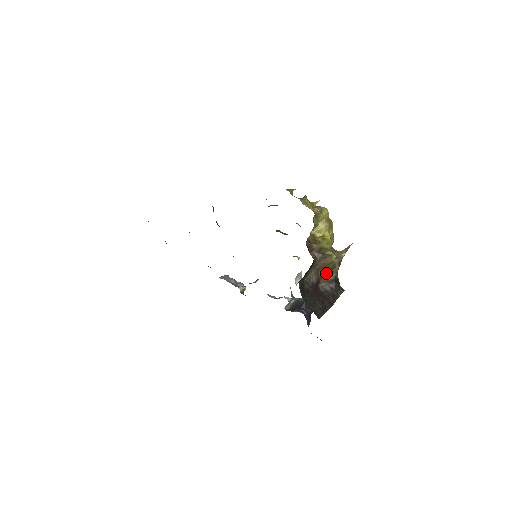
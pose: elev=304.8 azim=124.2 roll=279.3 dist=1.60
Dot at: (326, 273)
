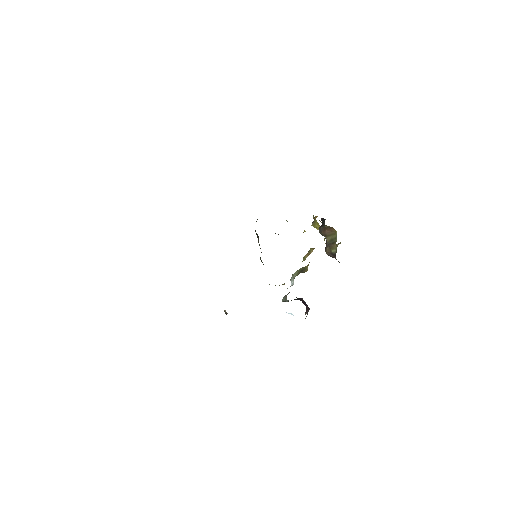
Dot at: (330, 244)
